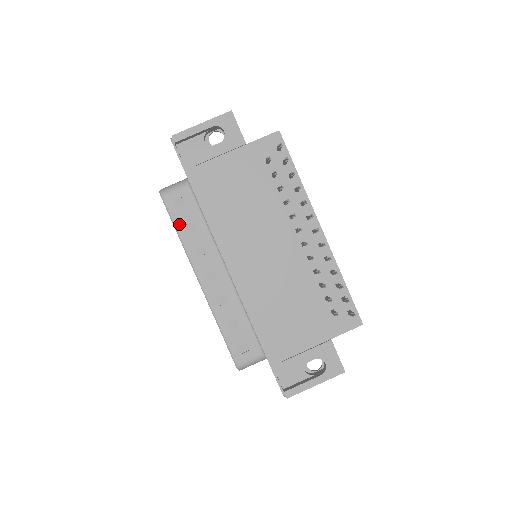
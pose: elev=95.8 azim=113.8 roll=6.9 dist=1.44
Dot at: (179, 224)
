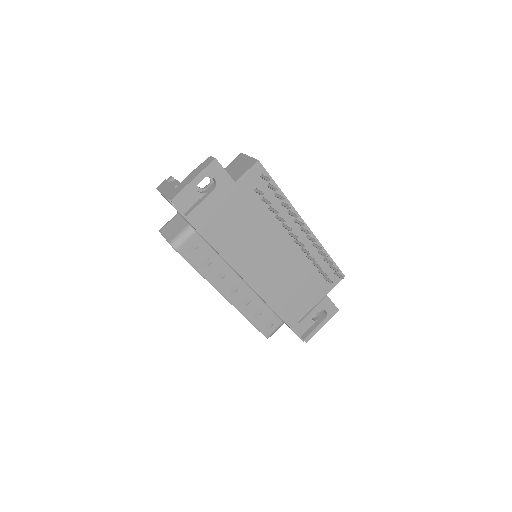
Dot at: (197, 265)
